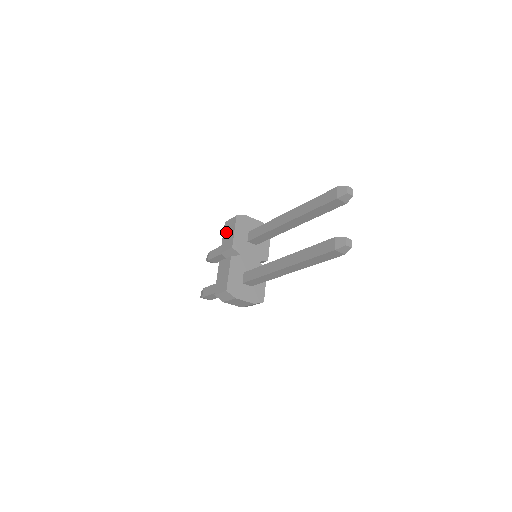
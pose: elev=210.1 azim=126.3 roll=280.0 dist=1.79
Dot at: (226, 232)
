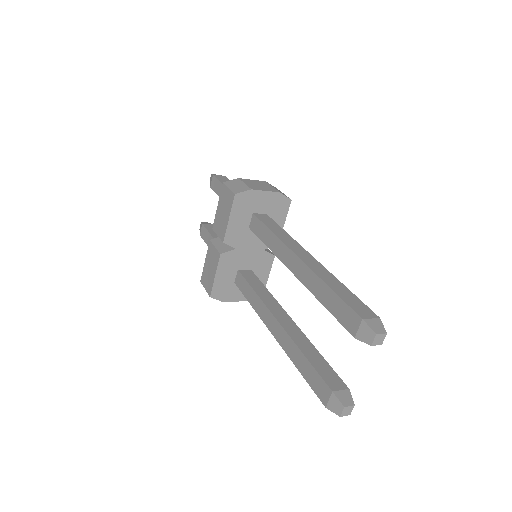
Dot at: (221, 204)
